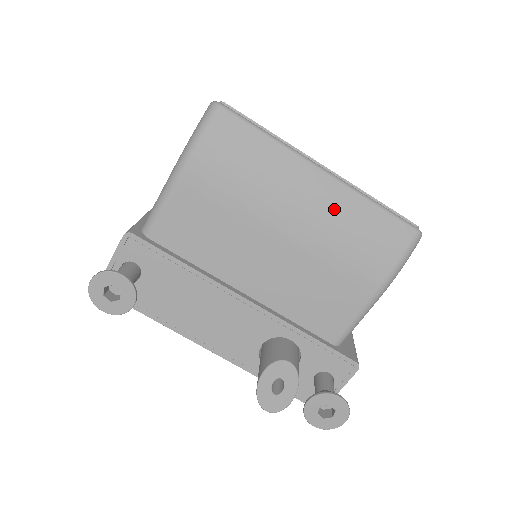
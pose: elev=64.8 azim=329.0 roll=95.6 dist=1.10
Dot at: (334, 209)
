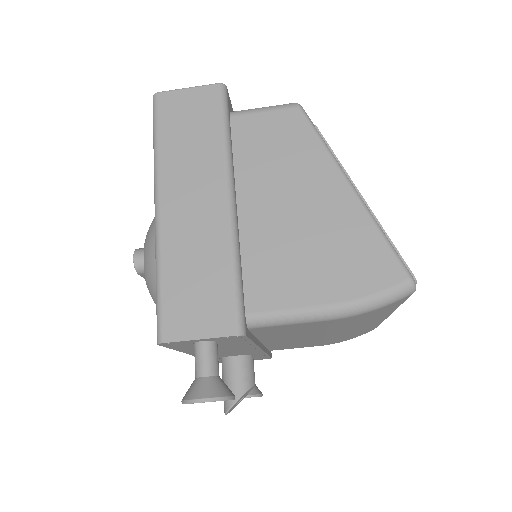
Dot at: (368, 327)
